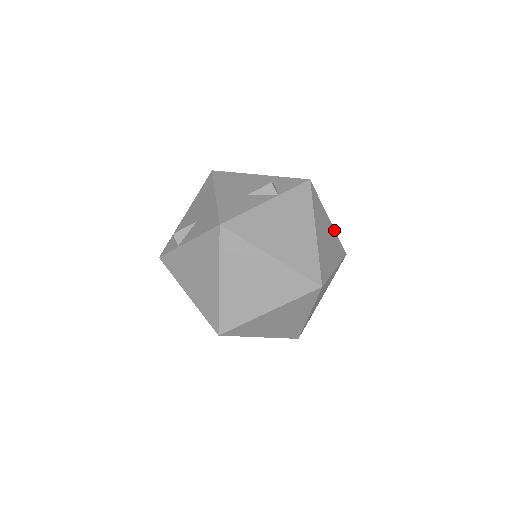
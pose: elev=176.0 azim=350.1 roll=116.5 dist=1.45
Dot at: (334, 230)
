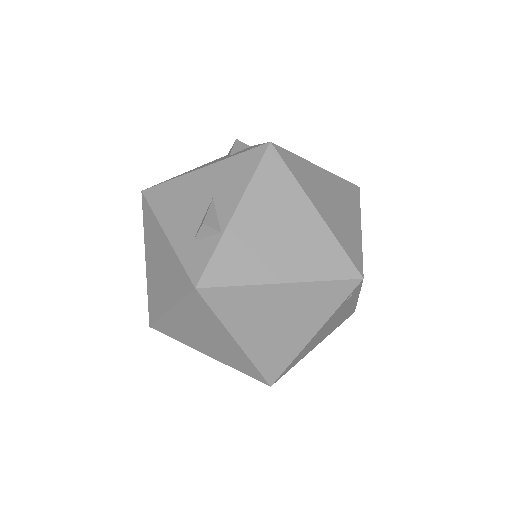
Dot at: occluded
